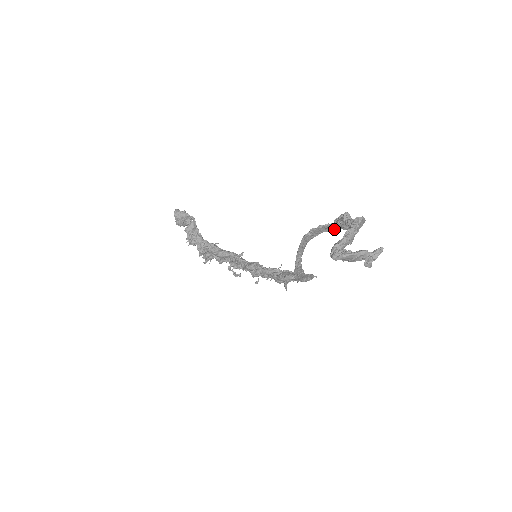
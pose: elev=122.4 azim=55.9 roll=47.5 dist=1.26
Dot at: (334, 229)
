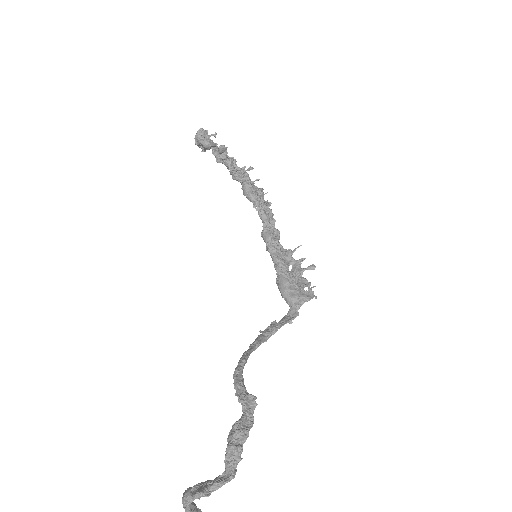
Dot at: (251, 403)
